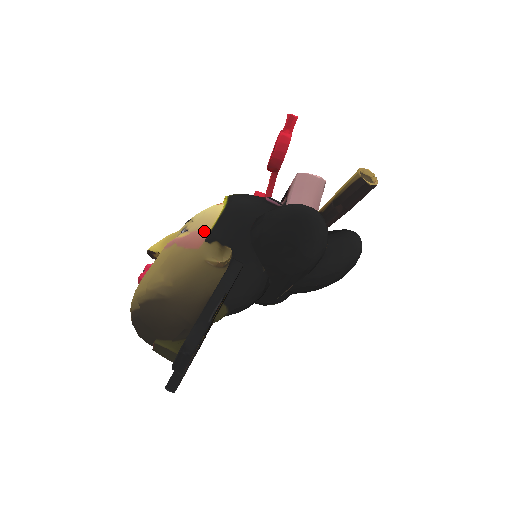
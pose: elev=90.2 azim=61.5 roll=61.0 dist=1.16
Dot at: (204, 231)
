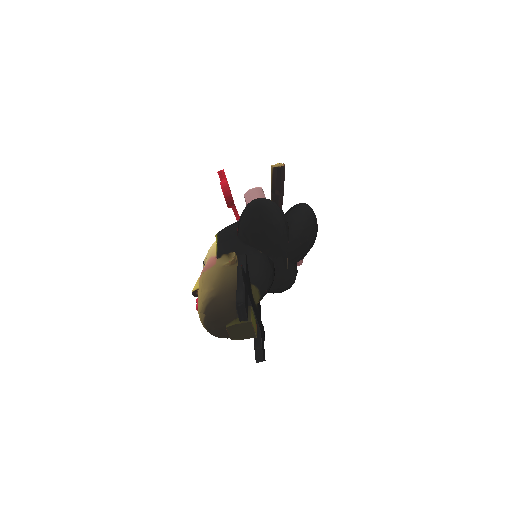
Dot at: (213, 255)
